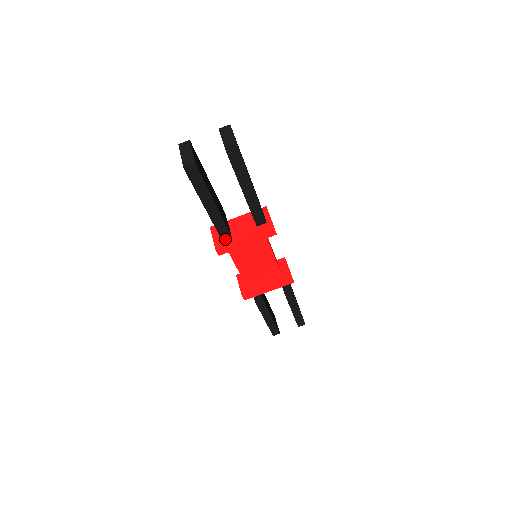
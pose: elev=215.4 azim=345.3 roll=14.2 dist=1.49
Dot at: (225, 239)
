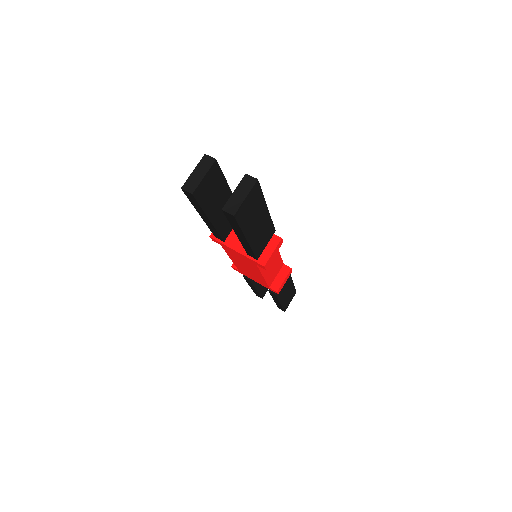
Dot at: occluded
